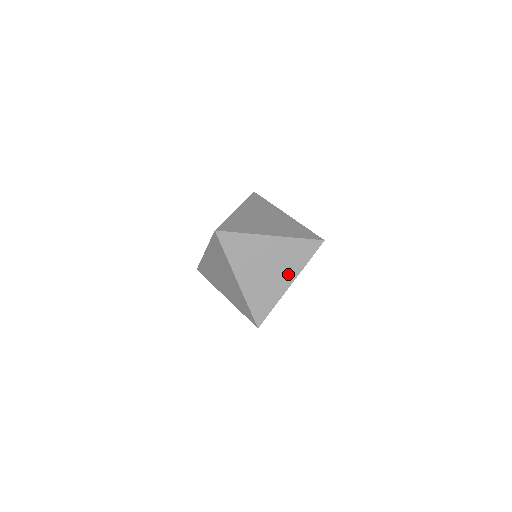
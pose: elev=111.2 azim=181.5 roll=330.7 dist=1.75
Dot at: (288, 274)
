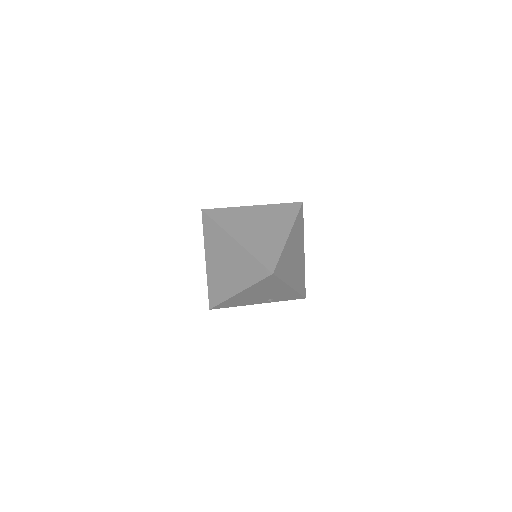
Dot at: (266, 300)
